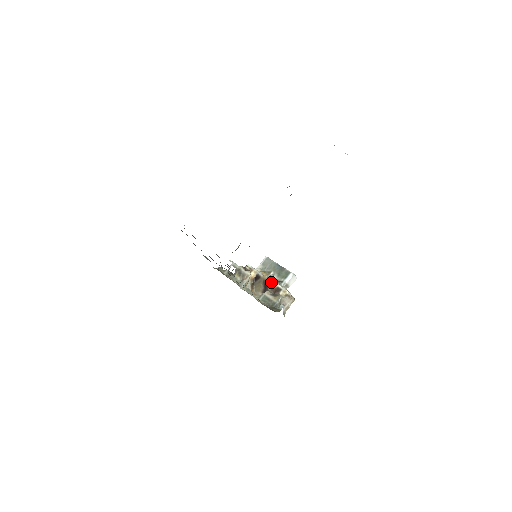
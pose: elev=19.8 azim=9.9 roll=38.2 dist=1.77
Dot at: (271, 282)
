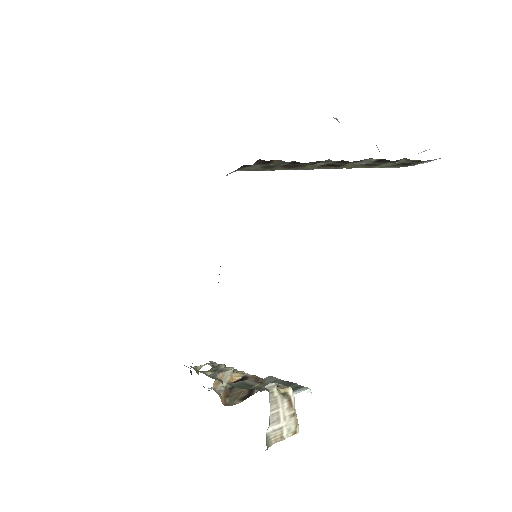
Dot at: (264, 379)
